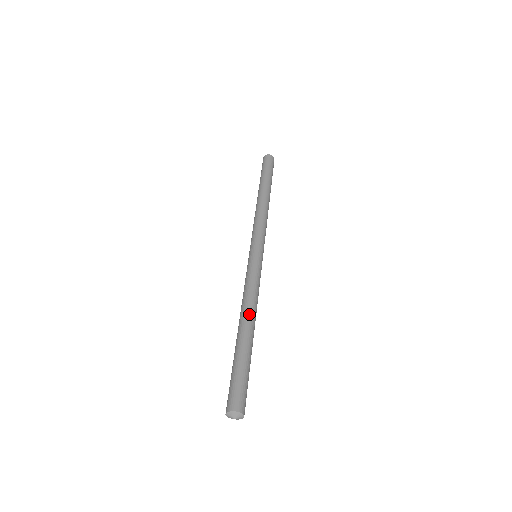
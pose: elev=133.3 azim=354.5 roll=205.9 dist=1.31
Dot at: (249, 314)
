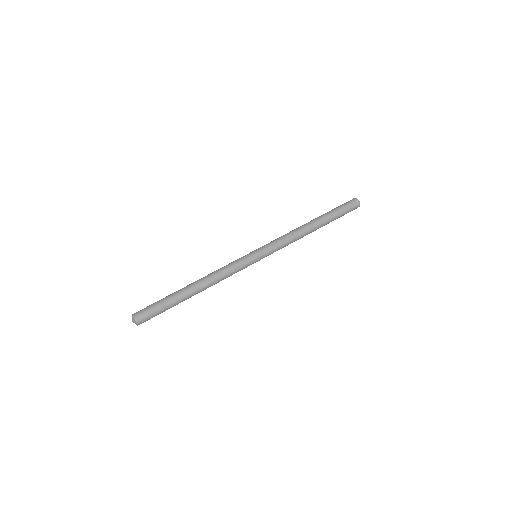
Dot at: (202, 280)
